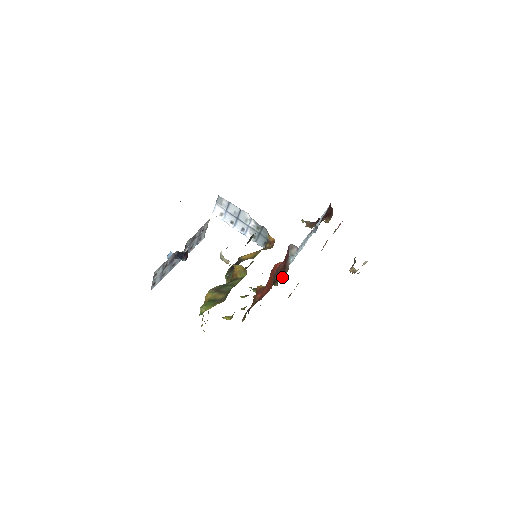
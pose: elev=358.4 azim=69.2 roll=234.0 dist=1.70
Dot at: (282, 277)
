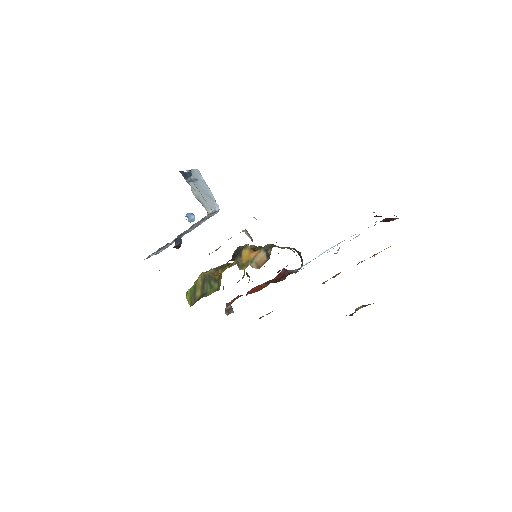
Dot at: (282, 280)
